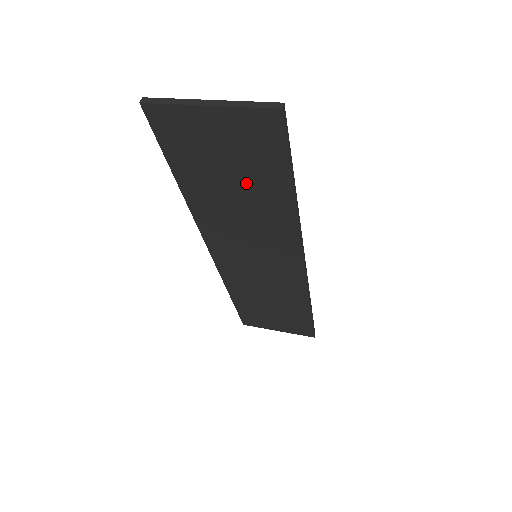
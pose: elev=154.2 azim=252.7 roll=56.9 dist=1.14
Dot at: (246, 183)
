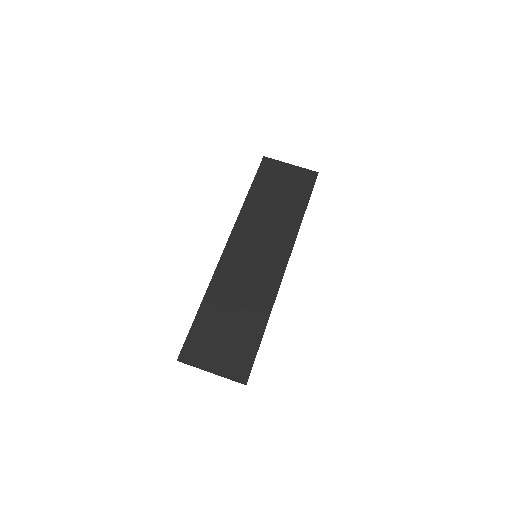
Dot at: (238, 326)
